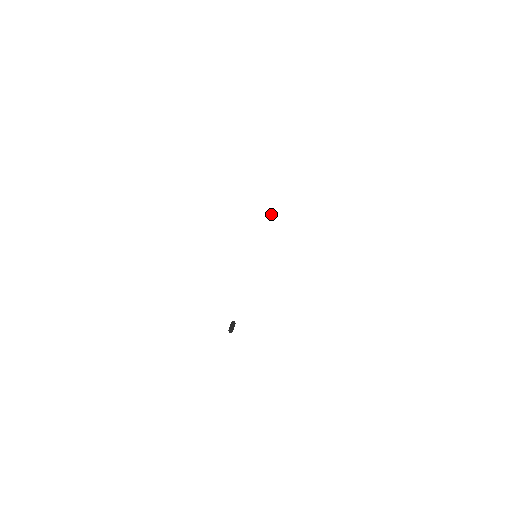
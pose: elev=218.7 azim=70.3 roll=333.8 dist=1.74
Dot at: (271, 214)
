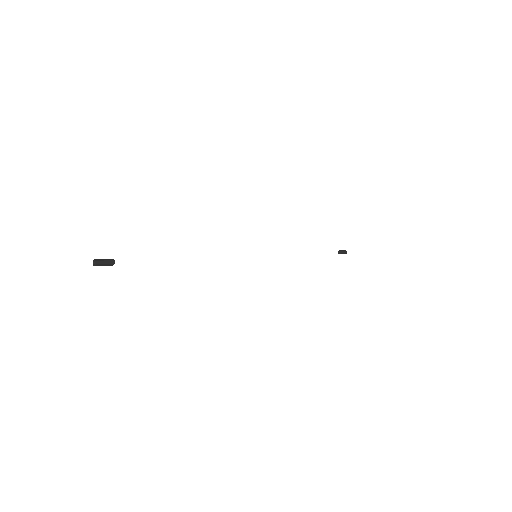
Dot at: (341, 252)
